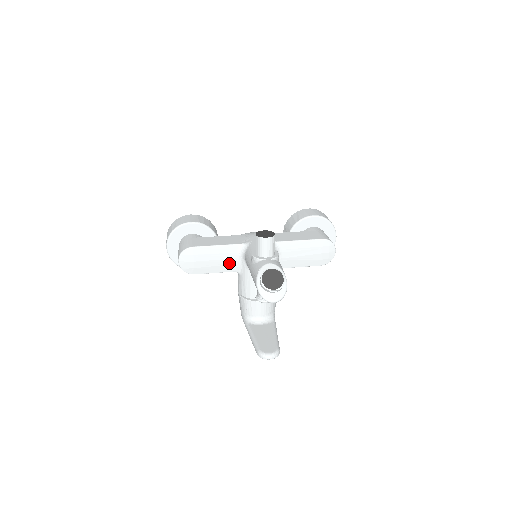
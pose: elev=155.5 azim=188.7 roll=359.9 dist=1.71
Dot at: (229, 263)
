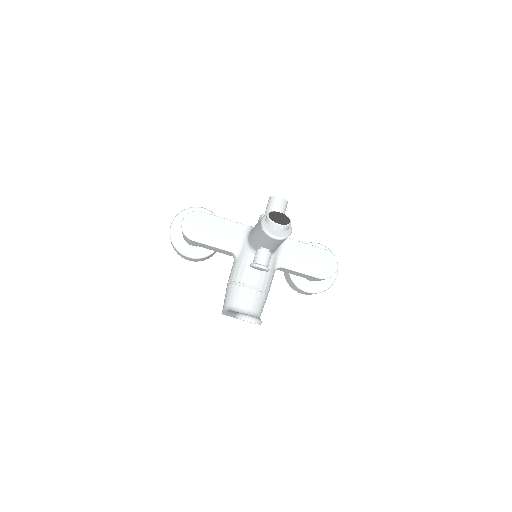
Dot at: (230, 240)
